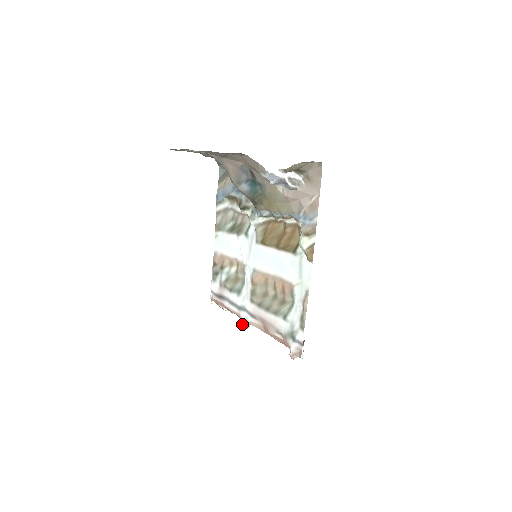
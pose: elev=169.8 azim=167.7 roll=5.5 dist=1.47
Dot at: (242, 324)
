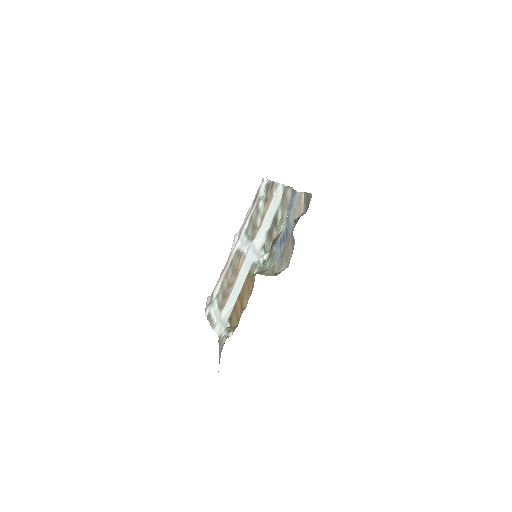
Dot at: (234, 236)
